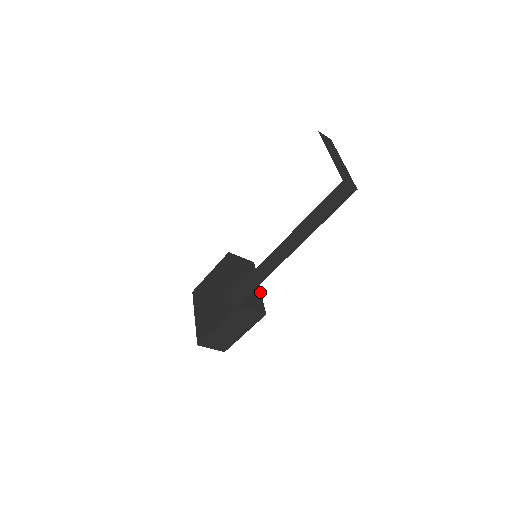
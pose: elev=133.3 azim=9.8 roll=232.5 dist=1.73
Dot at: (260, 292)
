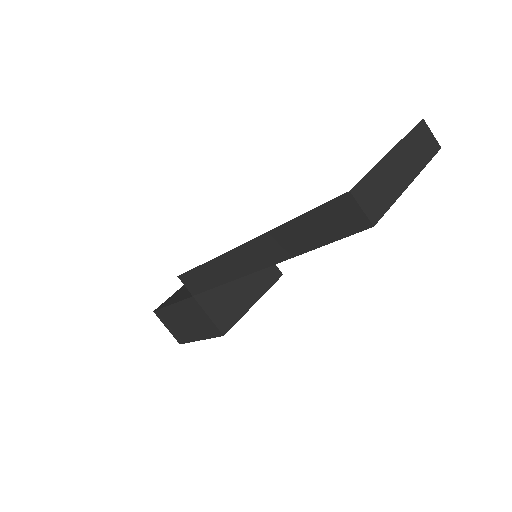
Dot at: (248, 308)
